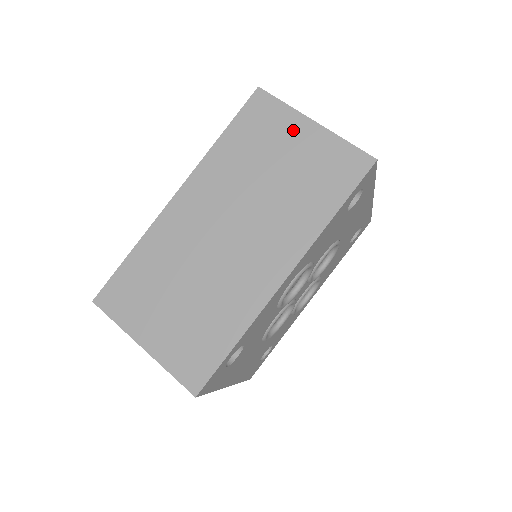
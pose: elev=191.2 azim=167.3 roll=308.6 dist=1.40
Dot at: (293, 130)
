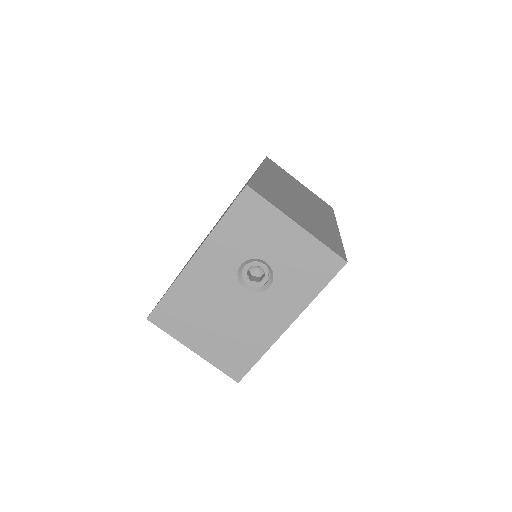
Dot at: (294, 180)
